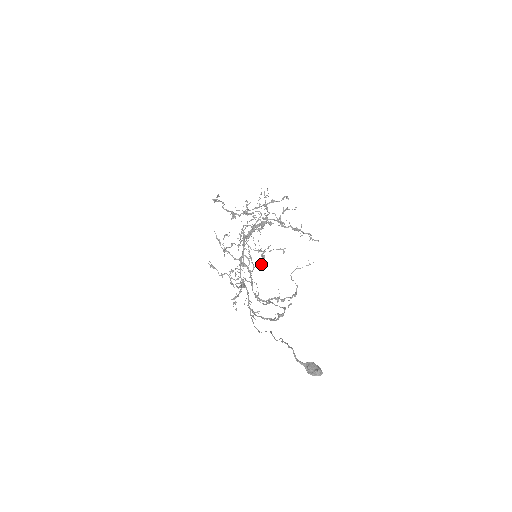
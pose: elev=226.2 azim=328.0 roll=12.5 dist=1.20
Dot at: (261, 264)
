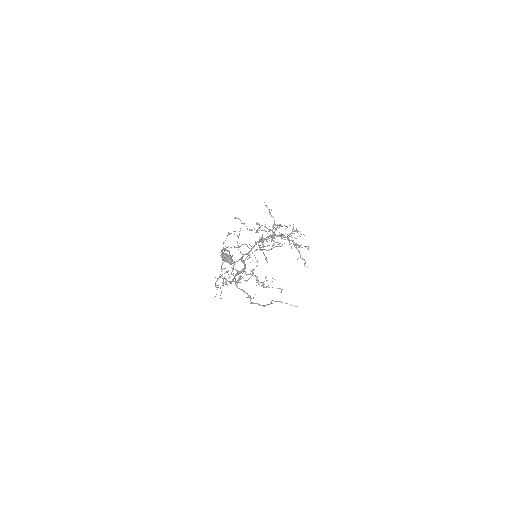
Dot at: (257, 279)
